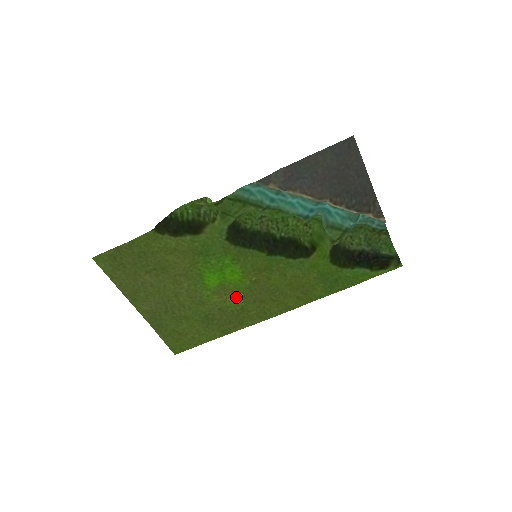
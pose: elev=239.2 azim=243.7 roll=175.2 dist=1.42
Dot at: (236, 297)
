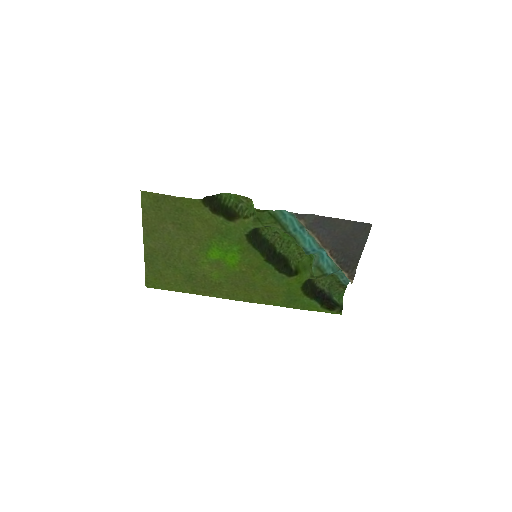
Dot at: (222, 274)
